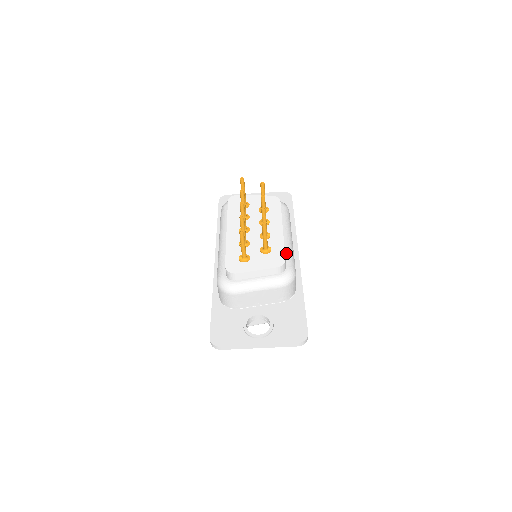
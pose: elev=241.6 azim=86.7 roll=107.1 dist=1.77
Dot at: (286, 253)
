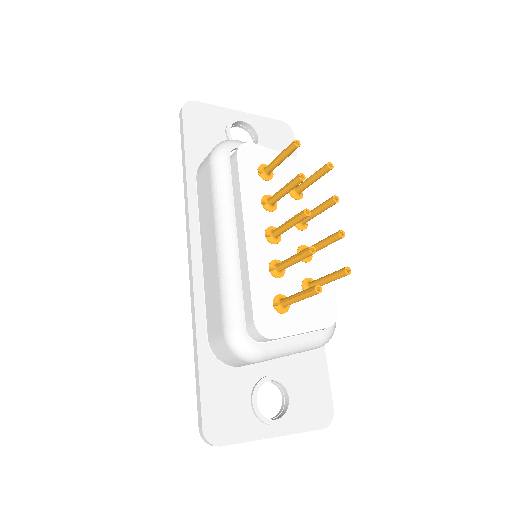
Dot at: occluded
